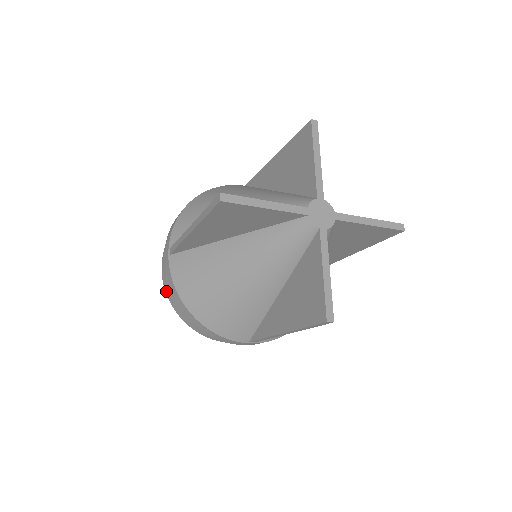
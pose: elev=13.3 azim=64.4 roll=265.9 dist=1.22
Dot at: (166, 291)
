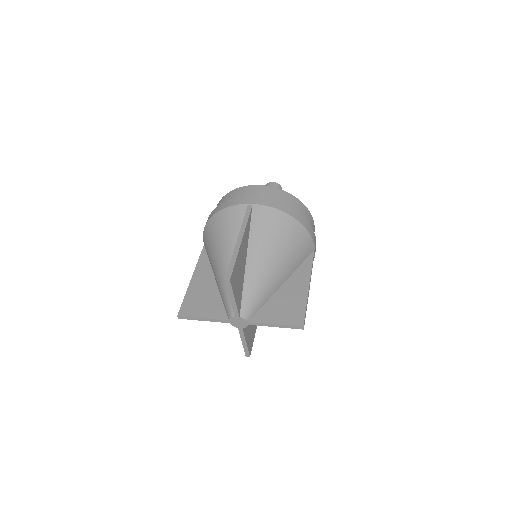
Dot at: occluded
